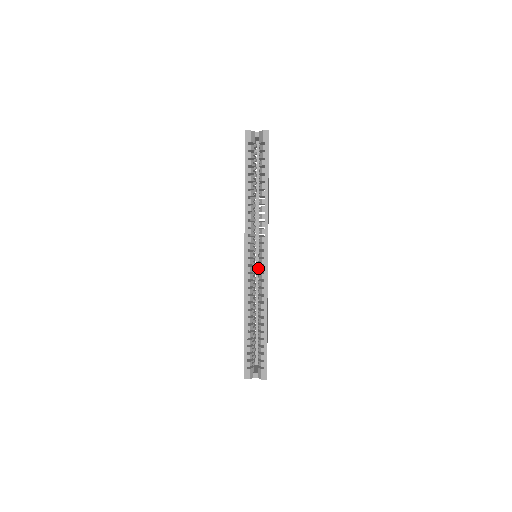
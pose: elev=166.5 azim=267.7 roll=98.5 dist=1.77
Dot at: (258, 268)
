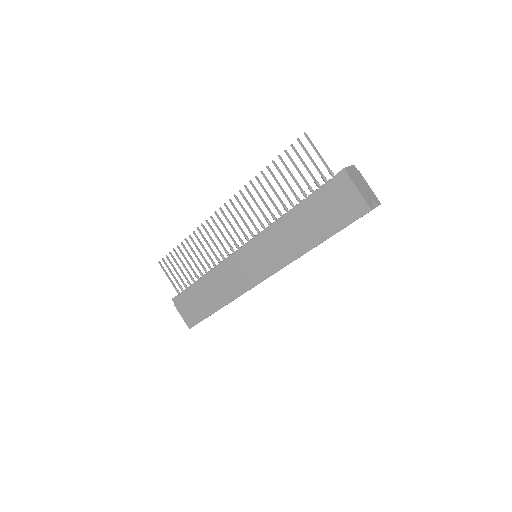
Dot at: occluded
